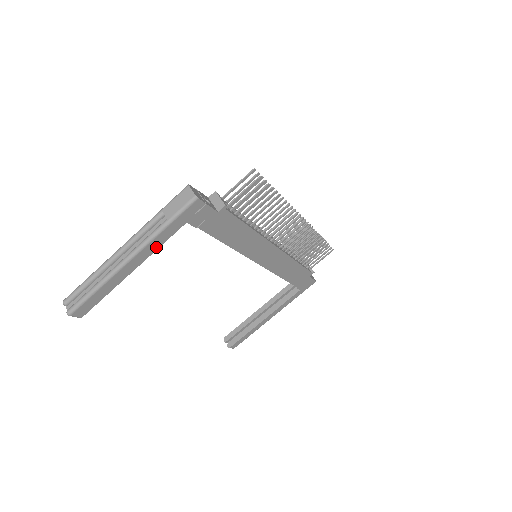
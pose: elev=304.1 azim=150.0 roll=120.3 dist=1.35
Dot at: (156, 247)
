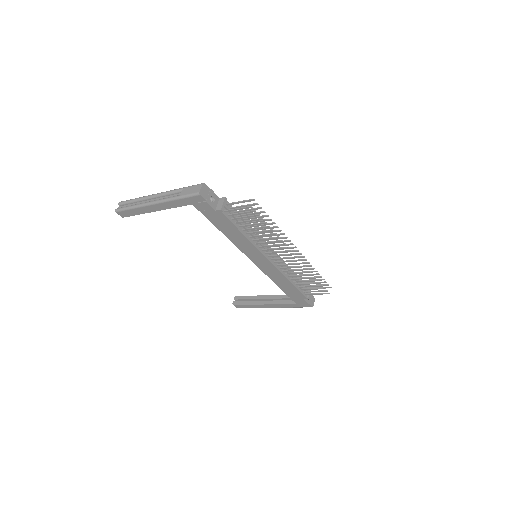
Dot at: (171, 207)
